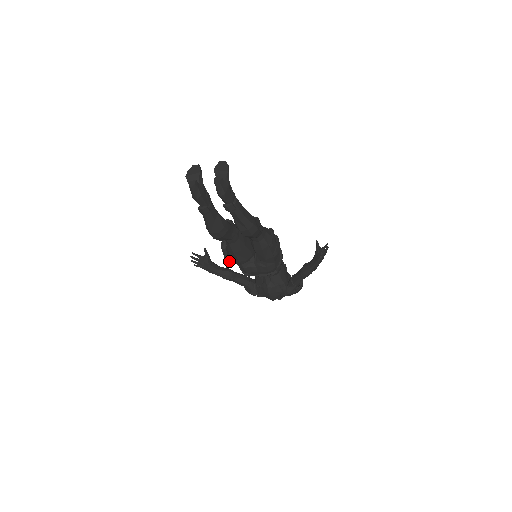
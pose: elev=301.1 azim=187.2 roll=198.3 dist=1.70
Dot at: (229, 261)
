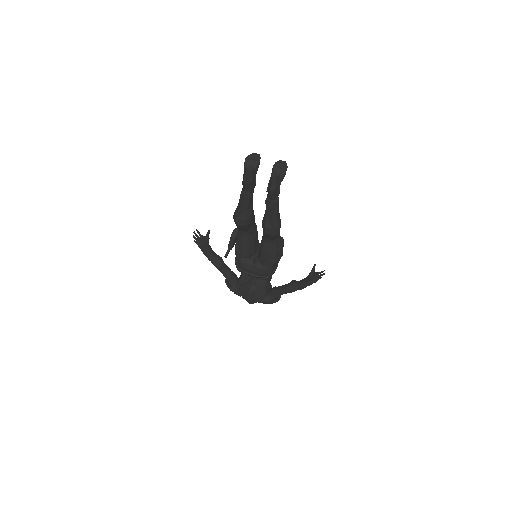
Dot at: (229, 250)
